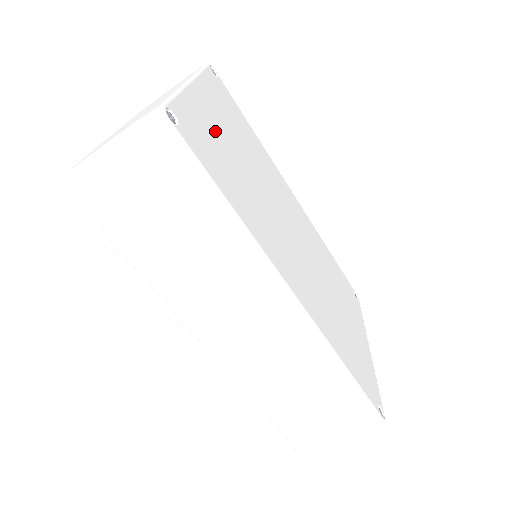
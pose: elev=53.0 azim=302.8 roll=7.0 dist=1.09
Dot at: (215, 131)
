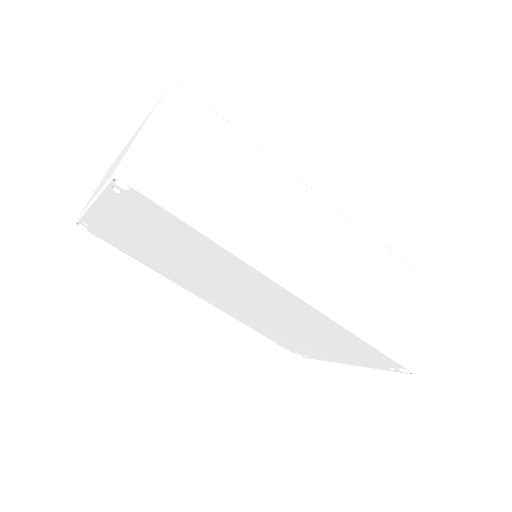
Dot at: occluded
